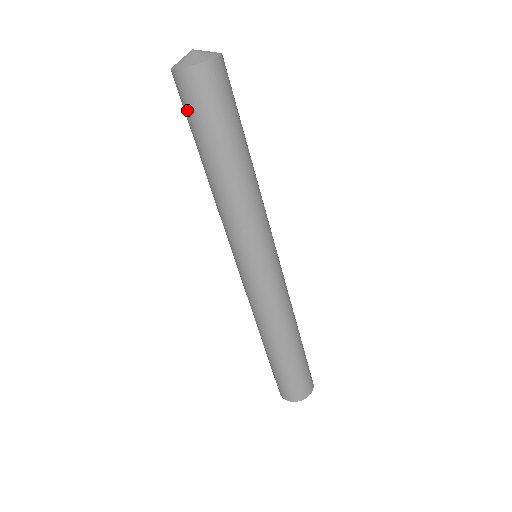
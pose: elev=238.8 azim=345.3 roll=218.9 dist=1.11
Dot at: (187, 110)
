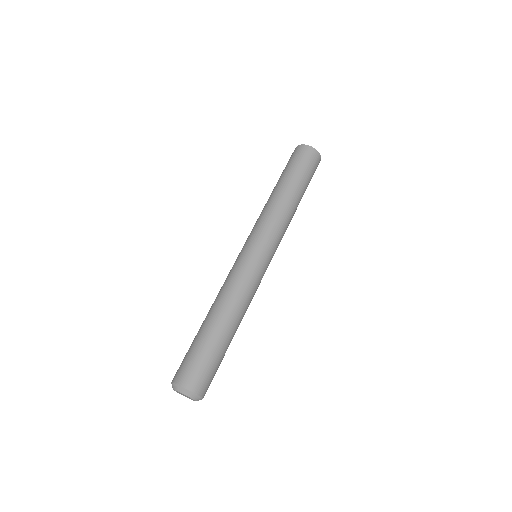
Dot at: occluded
